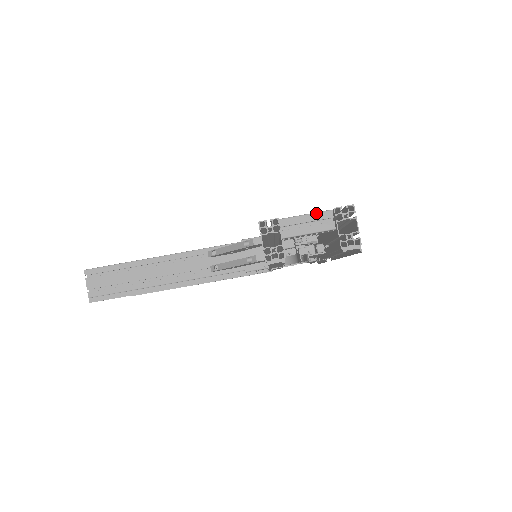
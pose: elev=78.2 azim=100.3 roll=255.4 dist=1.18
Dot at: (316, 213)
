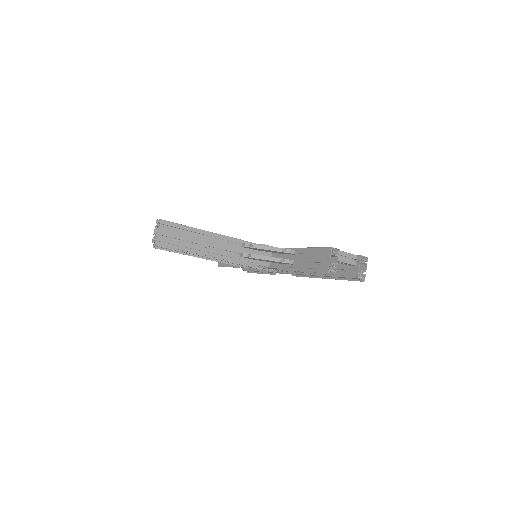
Dot at: (351, 254)
